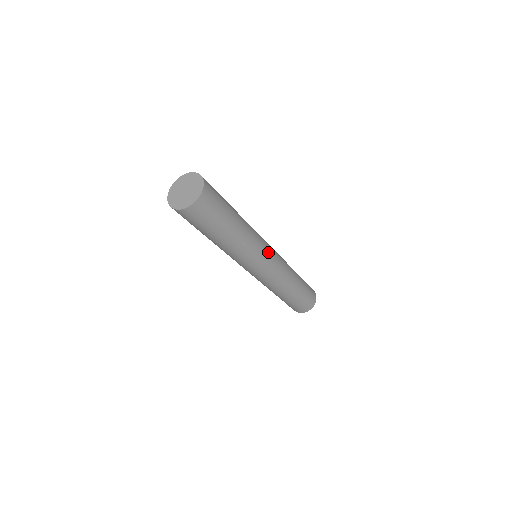
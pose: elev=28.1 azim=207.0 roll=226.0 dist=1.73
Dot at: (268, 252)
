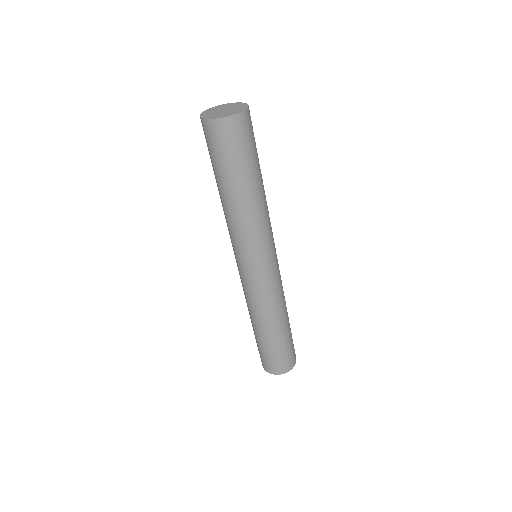
Dot at: (272, 252)
